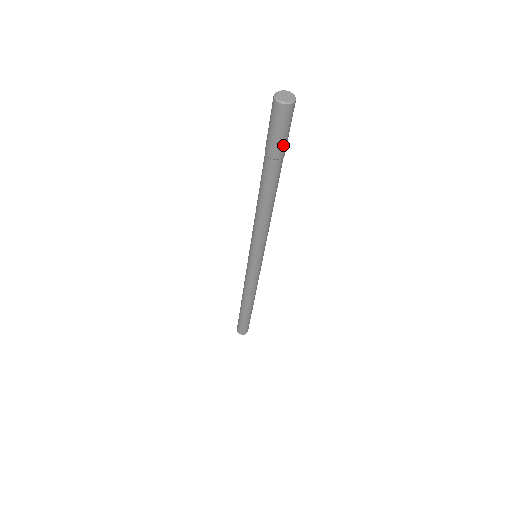
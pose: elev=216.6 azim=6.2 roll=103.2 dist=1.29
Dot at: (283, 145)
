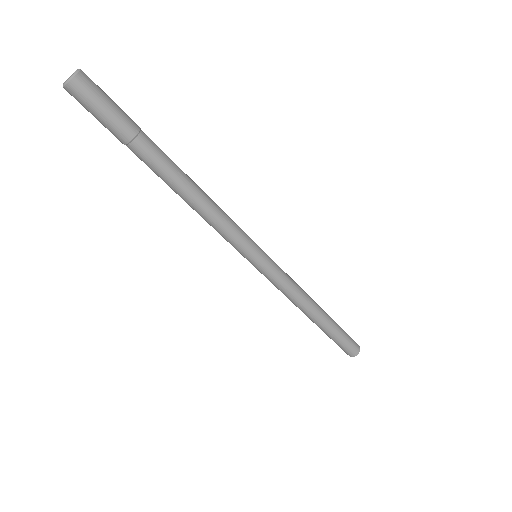
Dot at: (121, 120)
